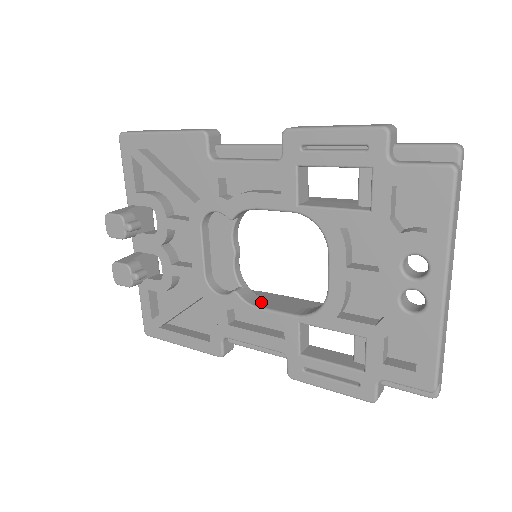
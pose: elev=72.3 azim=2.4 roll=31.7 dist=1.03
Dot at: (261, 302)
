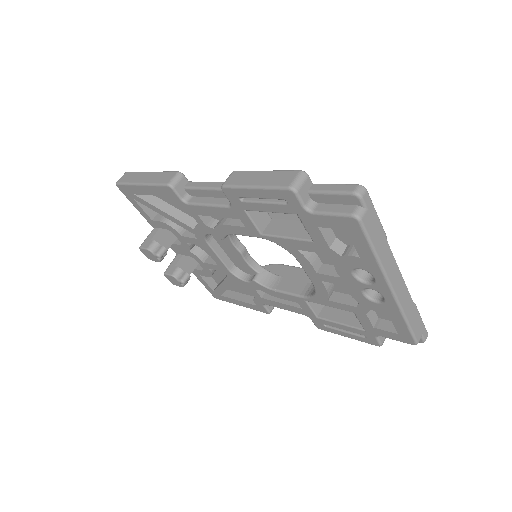
Dot at: (276, 282)
